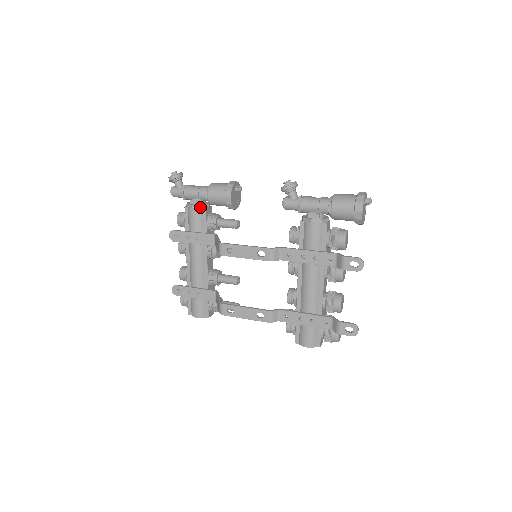
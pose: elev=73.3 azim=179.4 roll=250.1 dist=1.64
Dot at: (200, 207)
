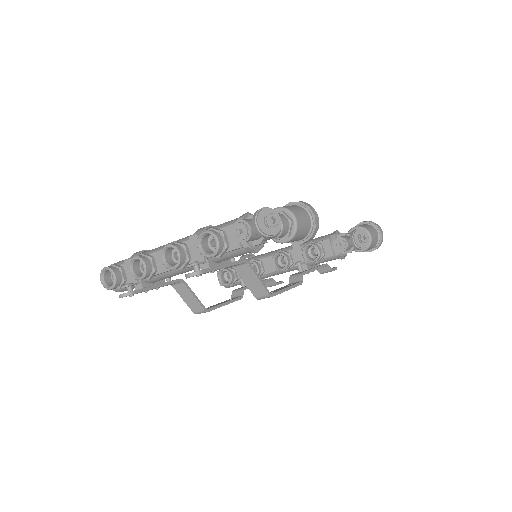
Dot at: (261, 248)
